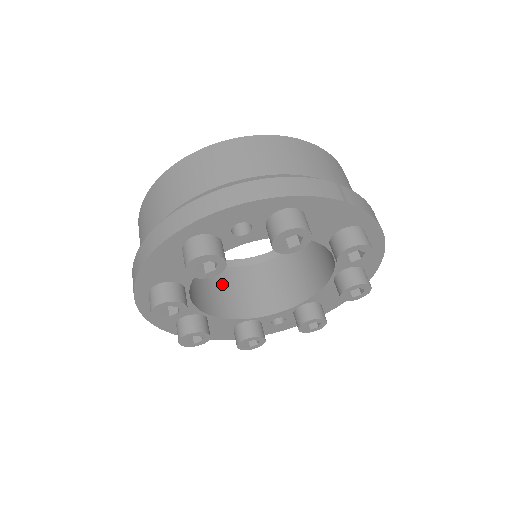
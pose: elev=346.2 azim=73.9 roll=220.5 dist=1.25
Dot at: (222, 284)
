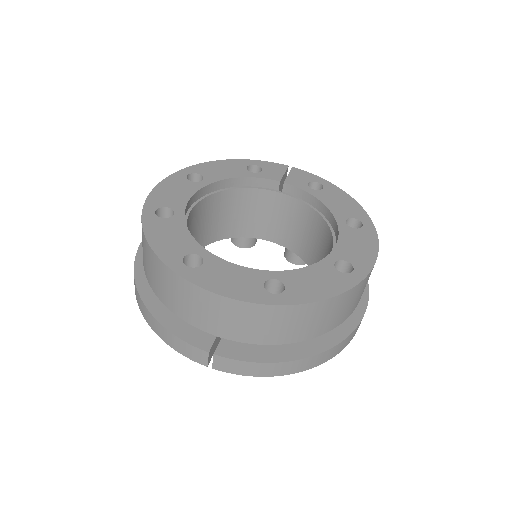
Dot at: (278, 212)
